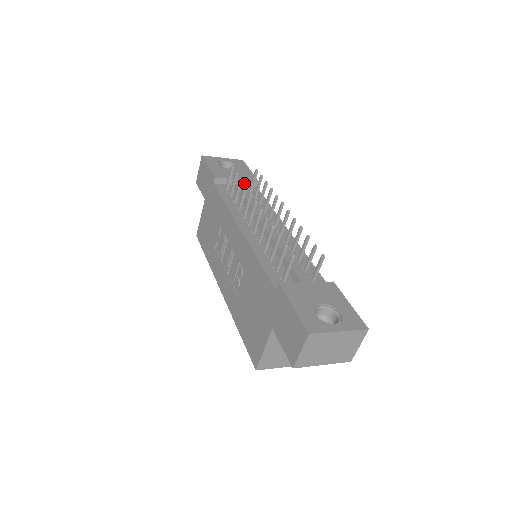
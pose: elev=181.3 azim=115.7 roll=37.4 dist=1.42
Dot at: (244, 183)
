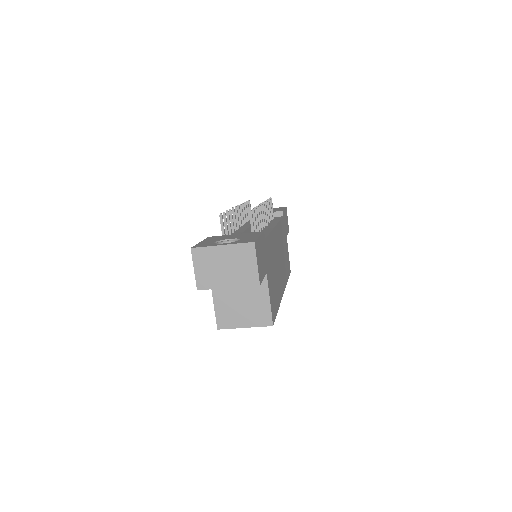
Dot at: occluded
